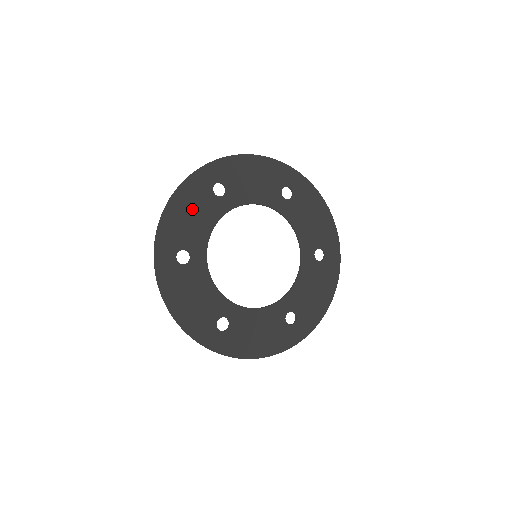
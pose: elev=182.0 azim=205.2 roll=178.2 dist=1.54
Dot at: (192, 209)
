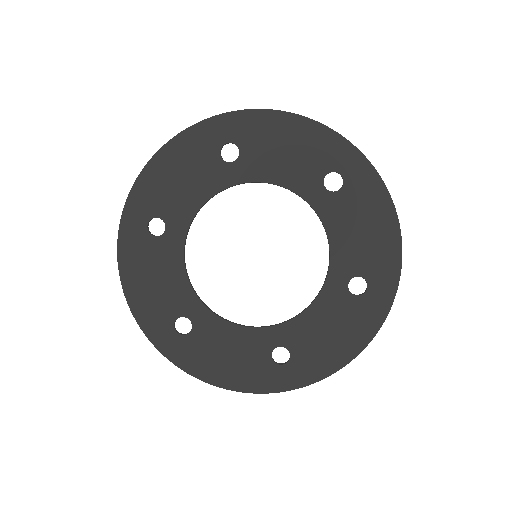
Dot at: (185, 169)
